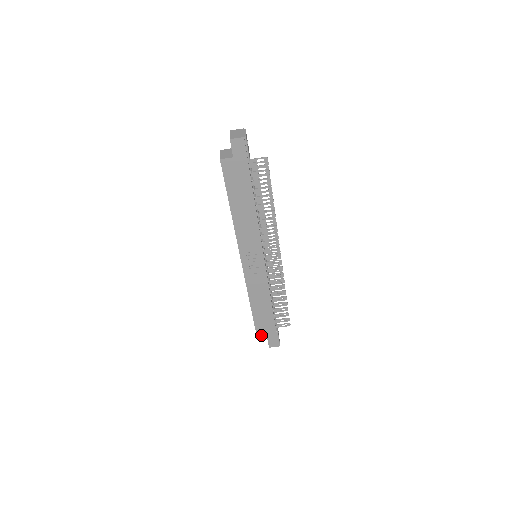
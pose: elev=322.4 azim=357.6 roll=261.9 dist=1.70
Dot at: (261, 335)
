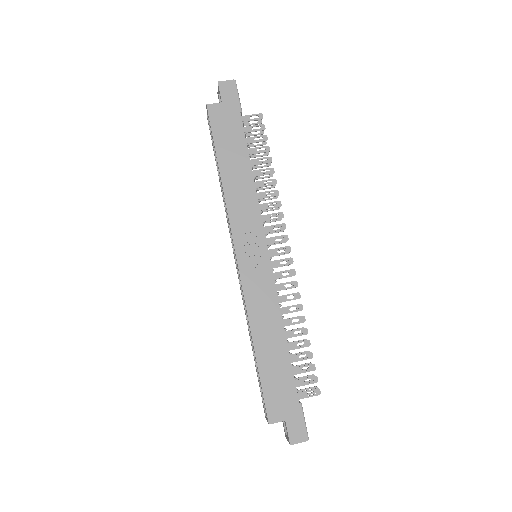
Dot at: (274, 412)
